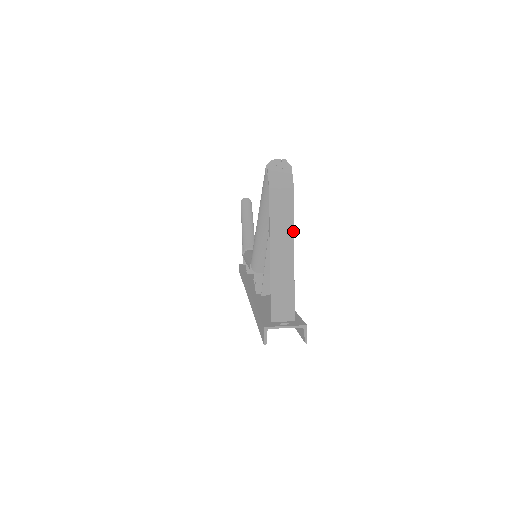
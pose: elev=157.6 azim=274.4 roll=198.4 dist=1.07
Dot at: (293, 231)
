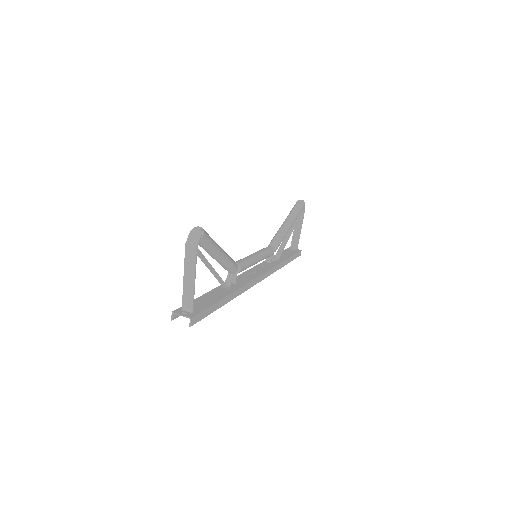
Dot at: (195, 268)
